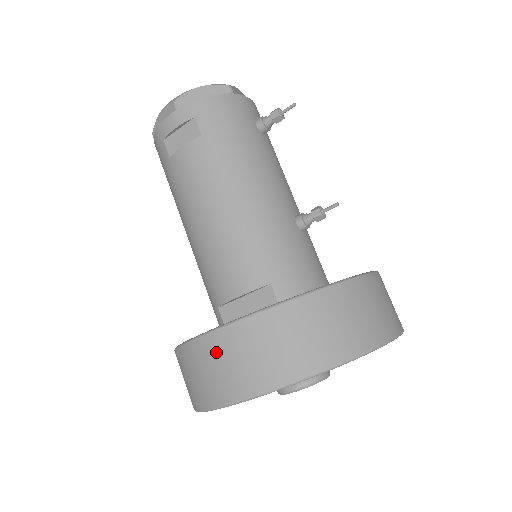
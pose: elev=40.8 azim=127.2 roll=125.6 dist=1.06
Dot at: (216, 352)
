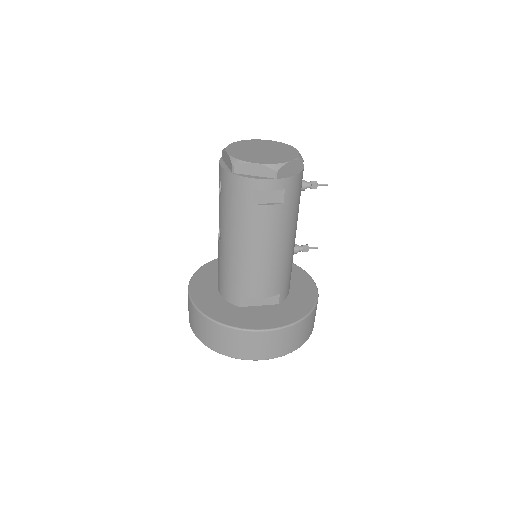
Dot at: (261, 340)
